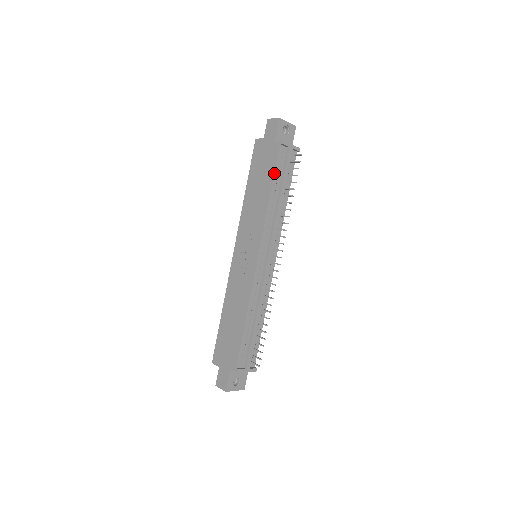
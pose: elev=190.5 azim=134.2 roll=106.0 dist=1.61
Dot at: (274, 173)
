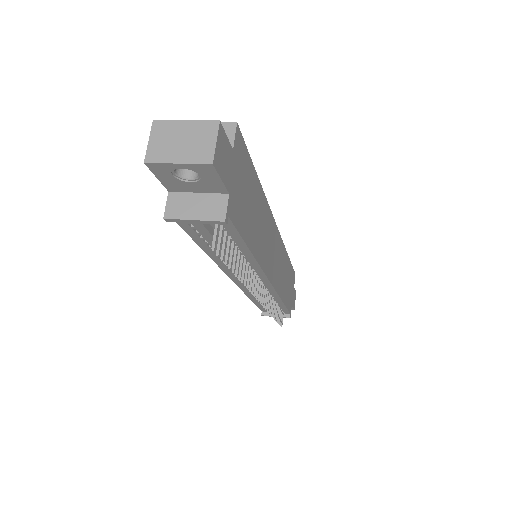
Dot at: occluded
